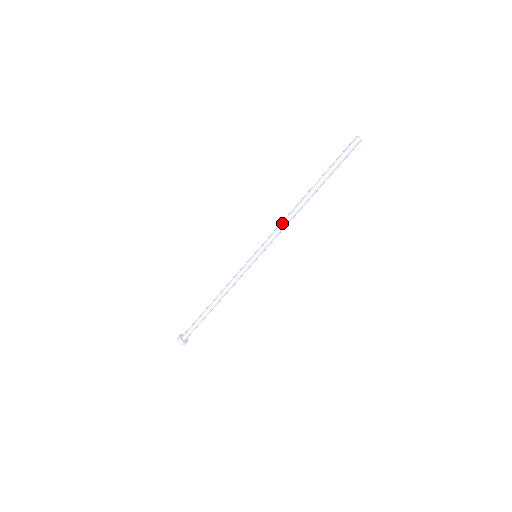
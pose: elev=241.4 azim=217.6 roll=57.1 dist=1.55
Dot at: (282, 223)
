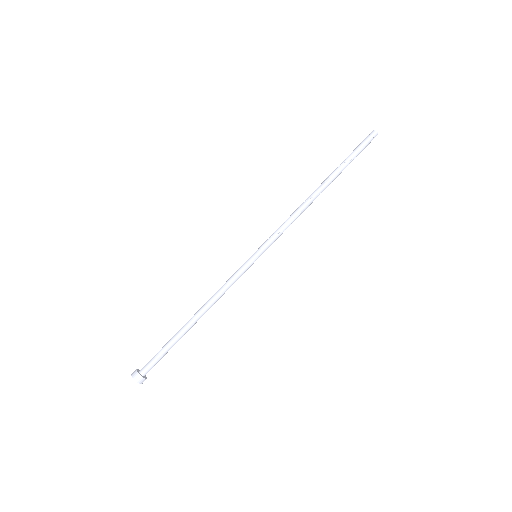
Dot at: (290, 216)
